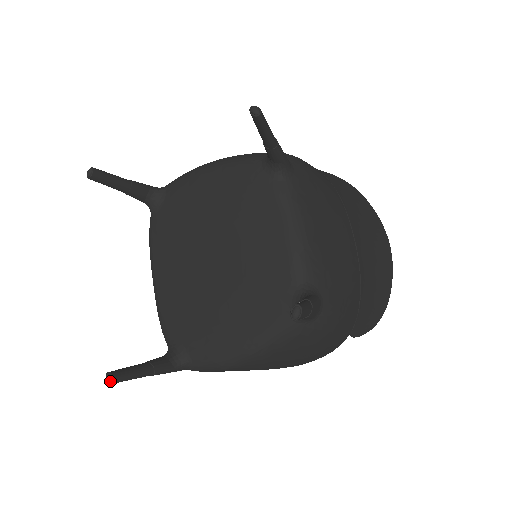
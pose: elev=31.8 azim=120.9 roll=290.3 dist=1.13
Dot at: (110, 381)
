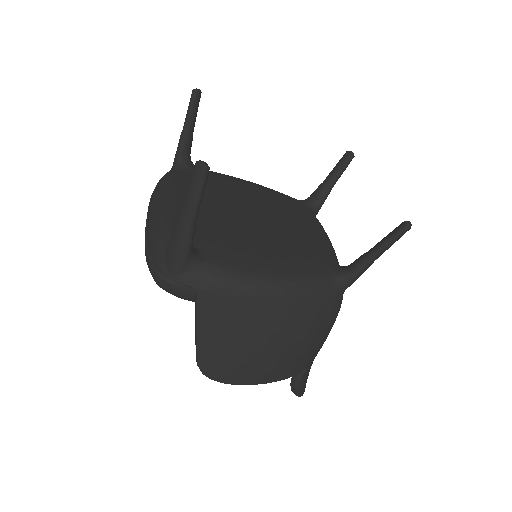
Dot at: (206, 165)
